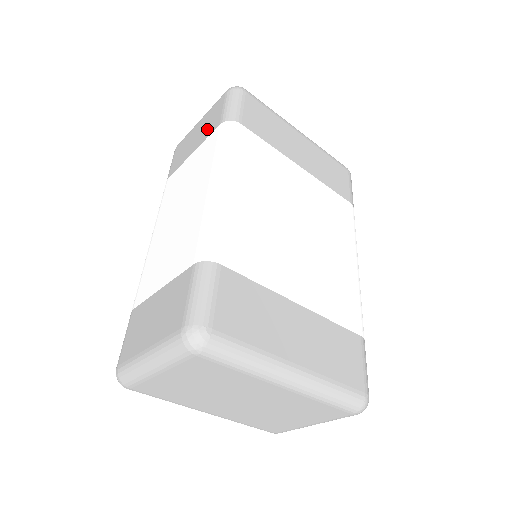
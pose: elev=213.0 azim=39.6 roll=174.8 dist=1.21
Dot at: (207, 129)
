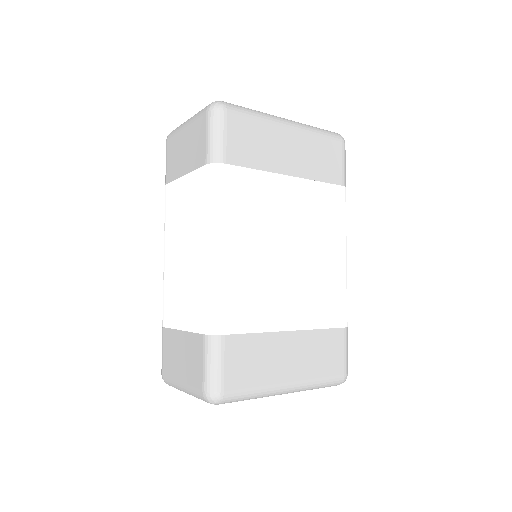
Dot at: (194, 155)
